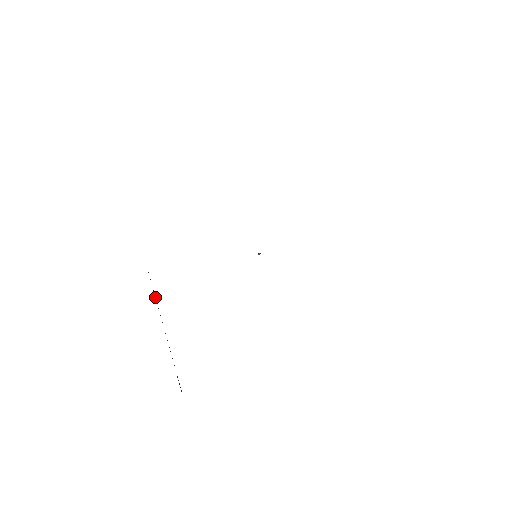
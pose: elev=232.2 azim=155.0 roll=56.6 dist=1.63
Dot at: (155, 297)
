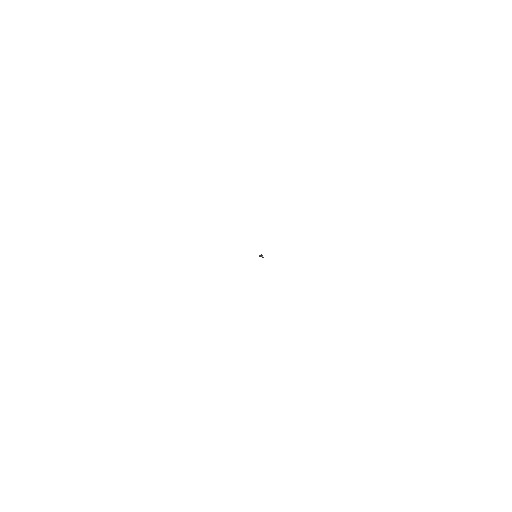
Dot at: occluded
